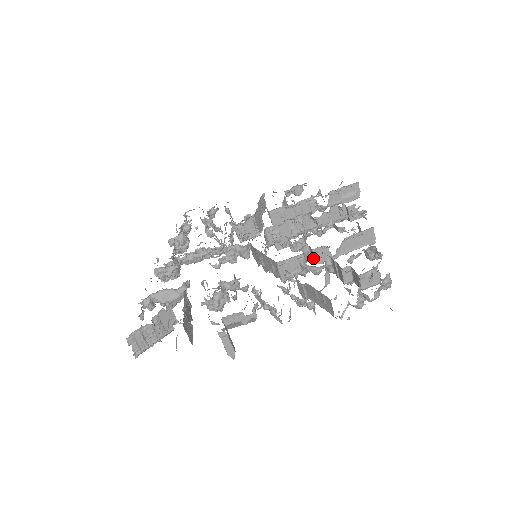
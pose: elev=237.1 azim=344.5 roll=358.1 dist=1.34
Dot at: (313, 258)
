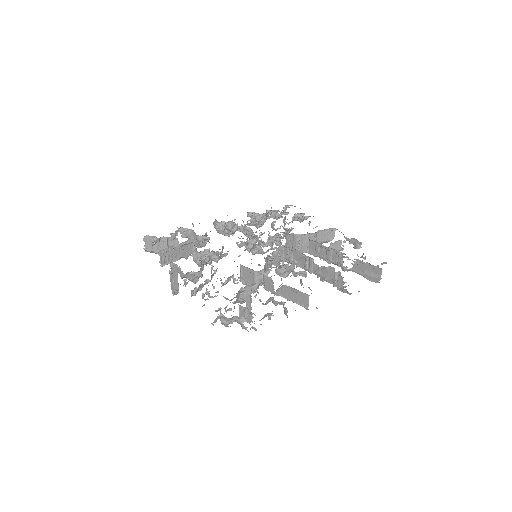
Dot at: occluded
